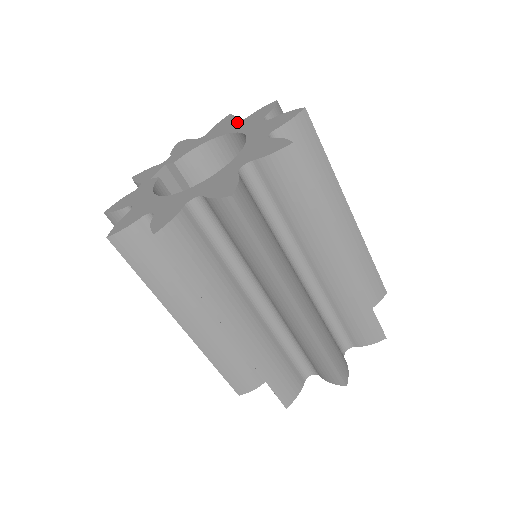
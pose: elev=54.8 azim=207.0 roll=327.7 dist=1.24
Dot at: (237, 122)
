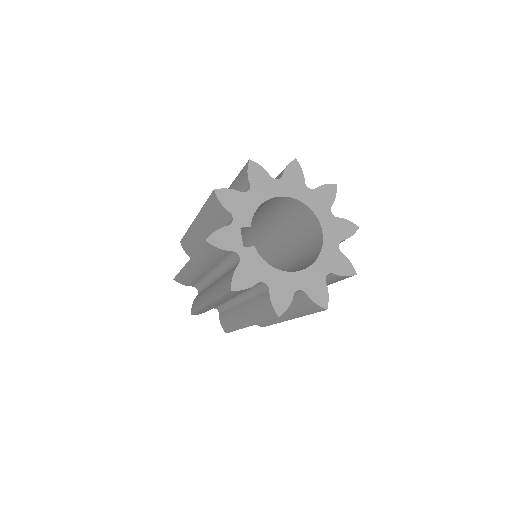
Dot at: (277, 180)
